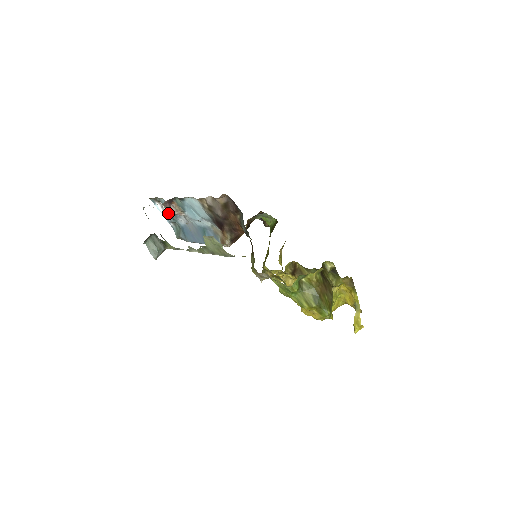
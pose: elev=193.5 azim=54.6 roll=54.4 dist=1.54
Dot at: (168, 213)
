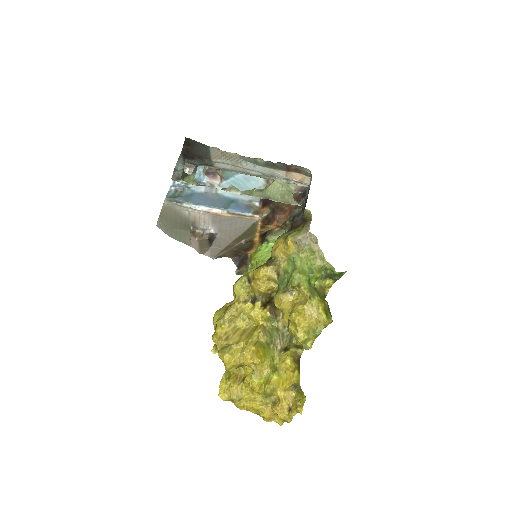
Dot at: (210, 168)
